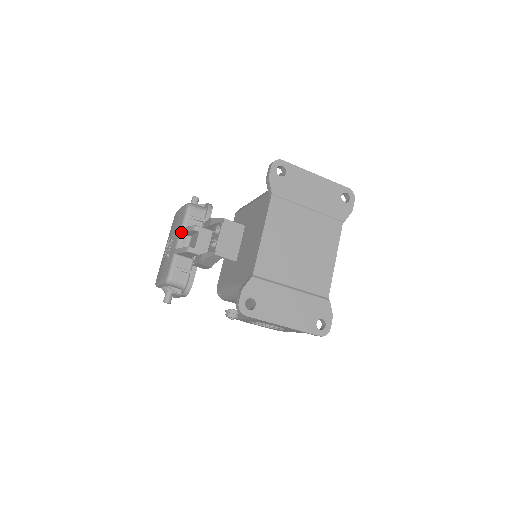
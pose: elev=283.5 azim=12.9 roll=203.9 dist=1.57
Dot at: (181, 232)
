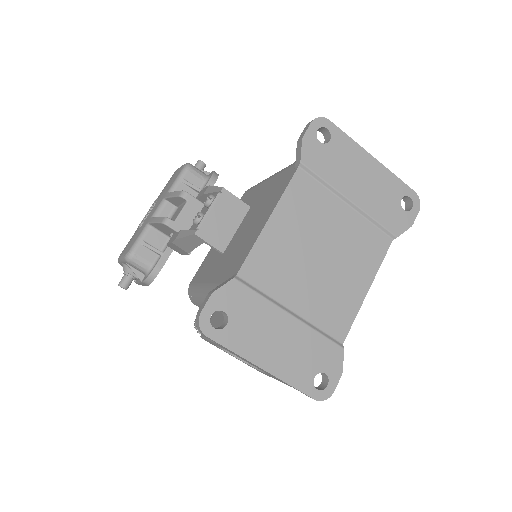
Dot at: (165, 197)
